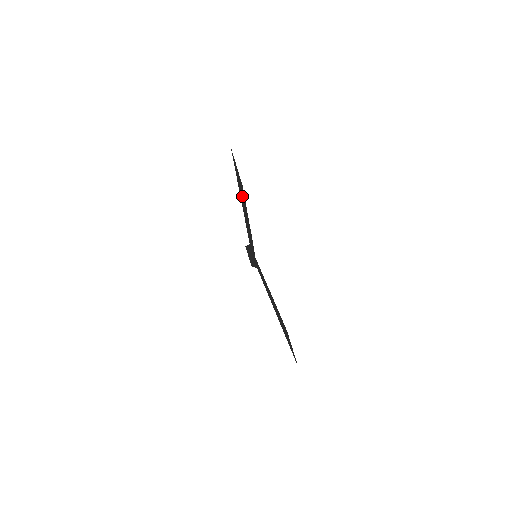
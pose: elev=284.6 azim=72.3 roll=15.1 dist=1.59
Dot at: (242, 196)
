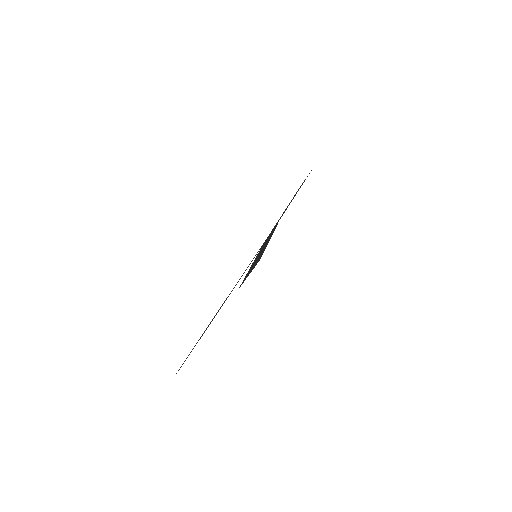
Dot at: (256, 260)
